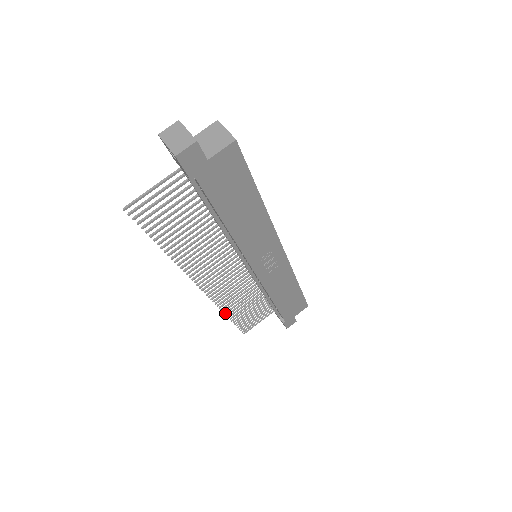
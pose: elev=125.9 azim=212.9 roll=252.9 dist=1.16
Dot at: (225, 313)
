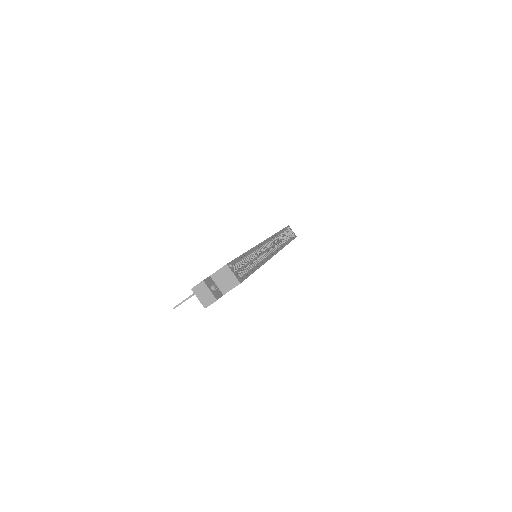
Dot at: occluded
